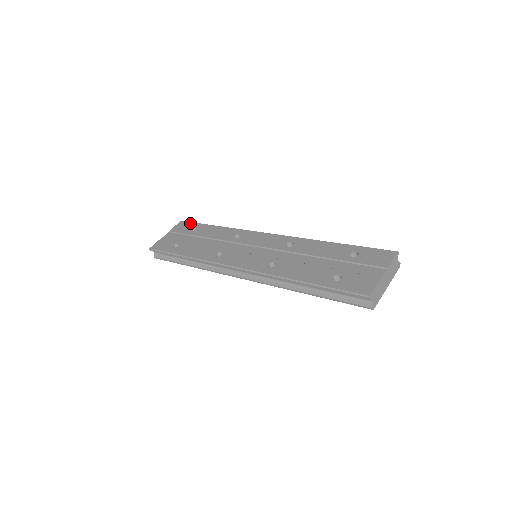
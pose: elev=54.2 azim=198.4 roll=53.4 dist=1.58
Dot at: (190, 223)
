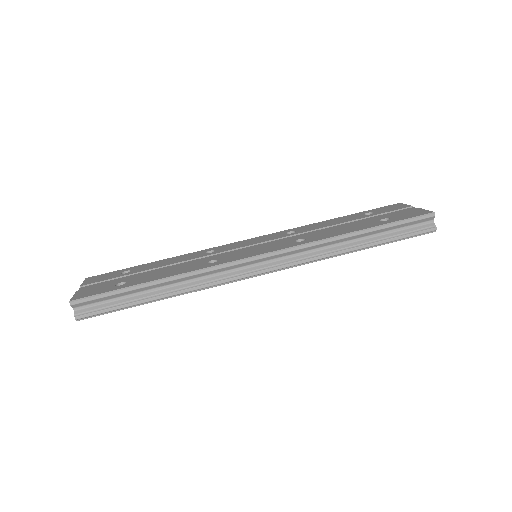
Dot at: (109, 273)
